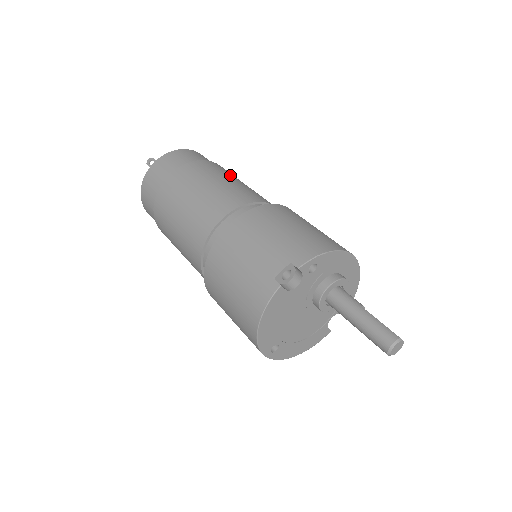
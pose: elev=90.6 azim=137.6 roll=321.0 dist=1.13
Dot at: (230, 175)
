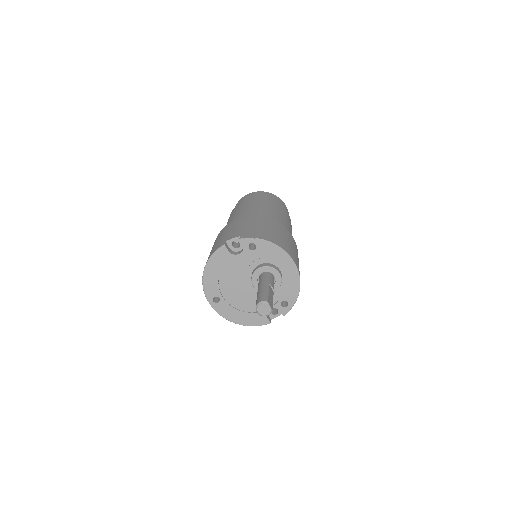
Dot at: (279, 210)
